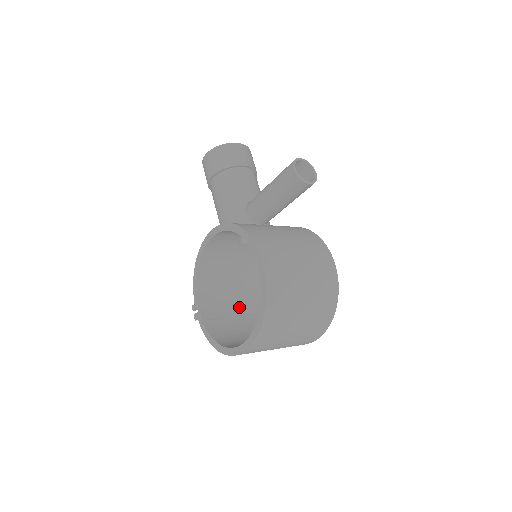
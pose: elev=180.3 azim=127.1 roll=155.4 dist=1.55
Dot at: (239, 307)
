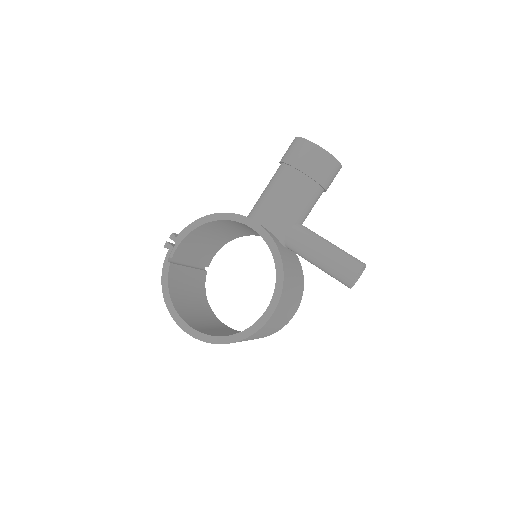
Dot at: (198, 255)
